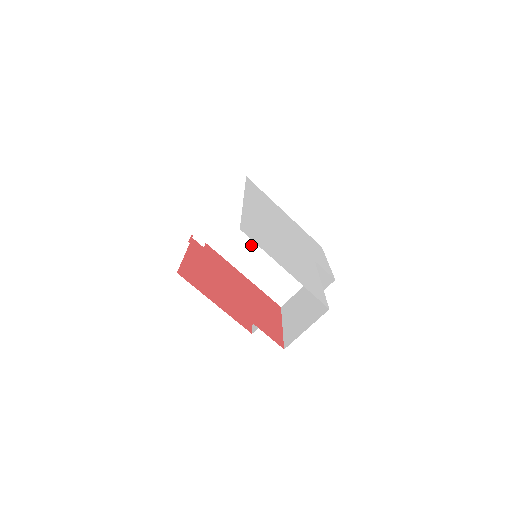
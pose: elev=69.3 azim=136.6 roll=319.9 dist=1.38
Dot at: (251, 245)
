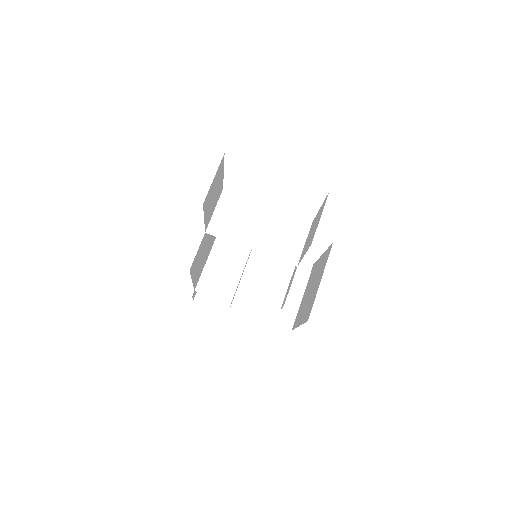
Dot at: (245, 220)
